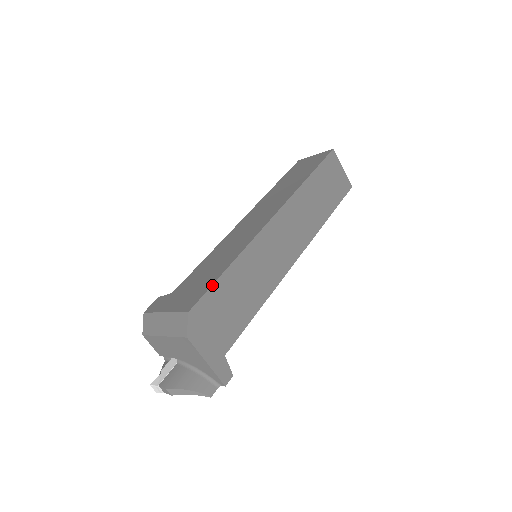
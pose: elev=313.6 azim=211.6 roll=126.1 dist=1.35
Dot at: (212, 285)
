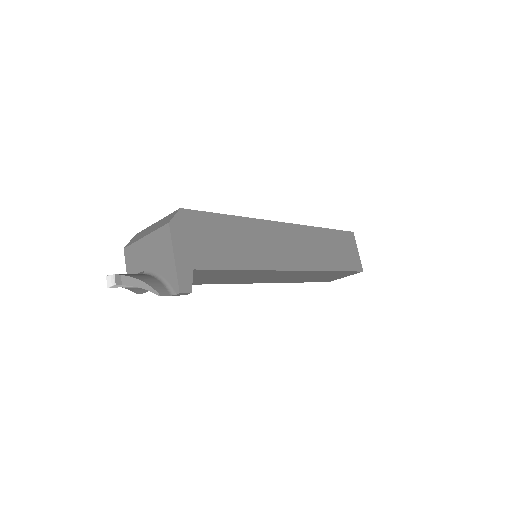
Dot at: (211, 212)
